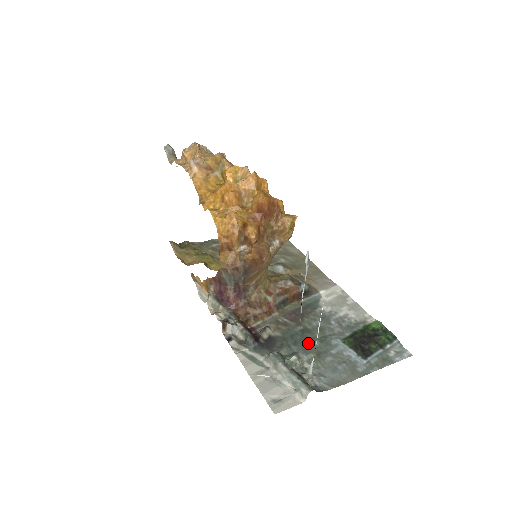
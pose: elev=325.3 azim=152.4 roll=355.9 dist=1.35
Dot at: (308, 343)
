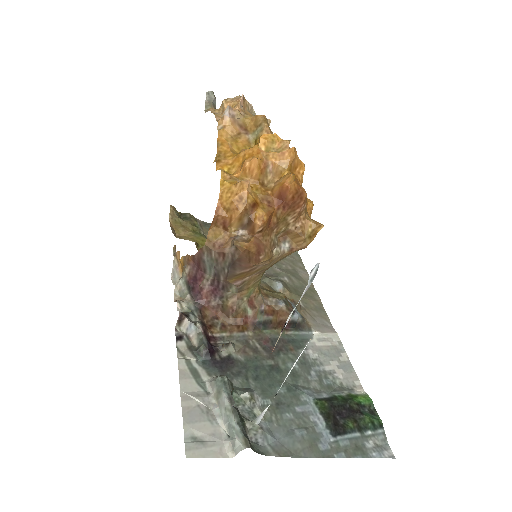
Dot at: (272, 385)
